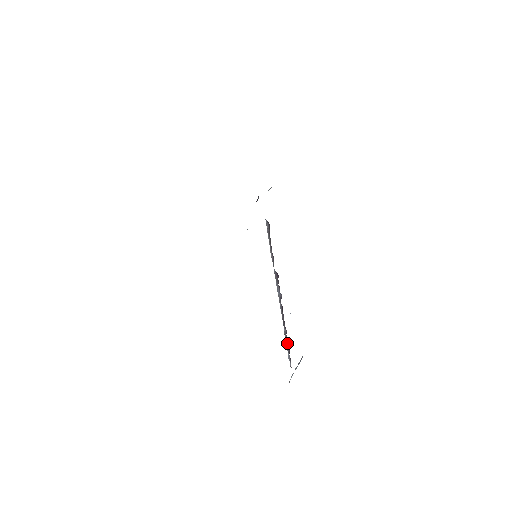
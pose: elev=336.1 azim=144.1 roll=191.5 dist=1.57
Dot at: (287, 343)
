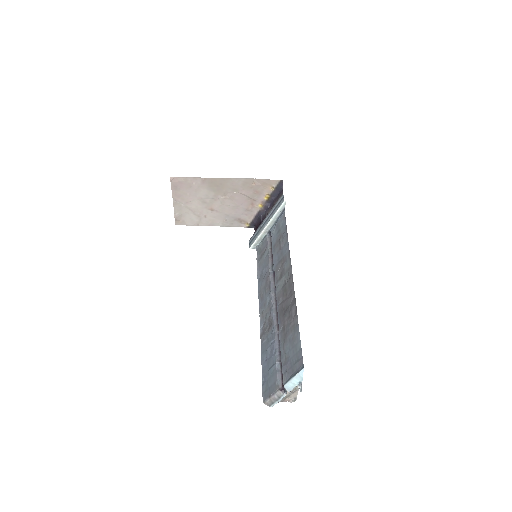
Dot at: (279, 350)
